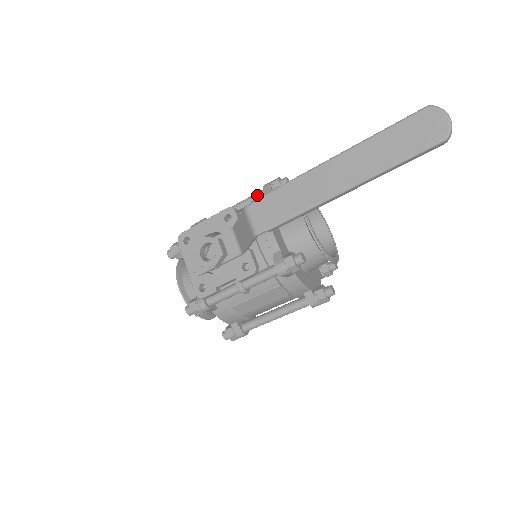
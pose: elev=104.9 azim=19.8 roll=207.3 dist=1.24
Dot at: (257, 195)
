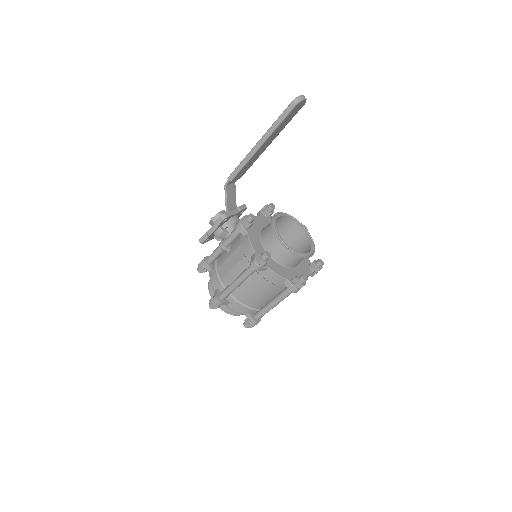
Dot at: occluded
